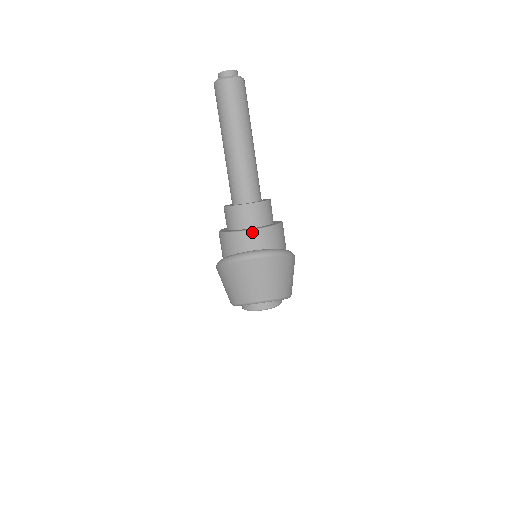
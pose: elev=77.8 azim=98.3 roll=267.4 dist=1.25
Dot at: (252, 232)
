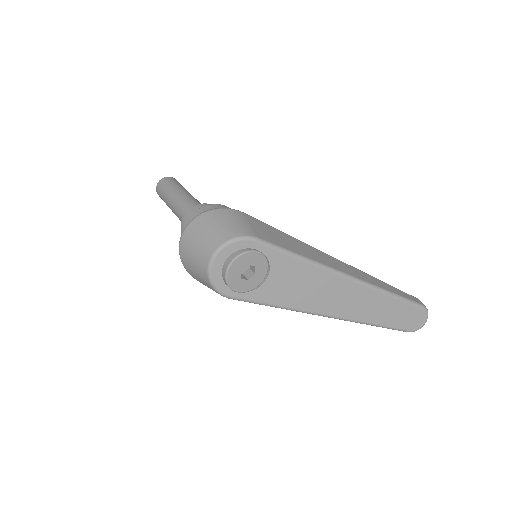
Dot at: (184, 226)
